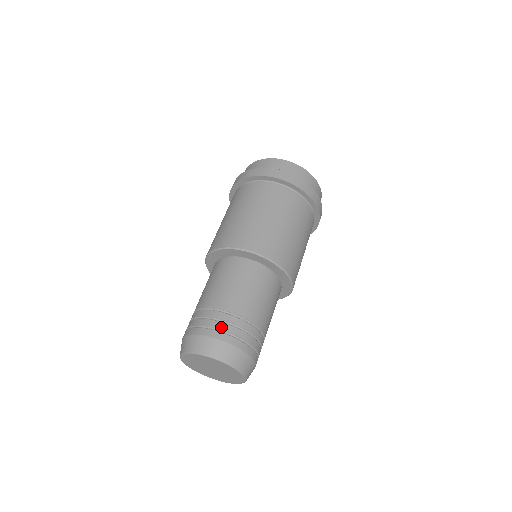
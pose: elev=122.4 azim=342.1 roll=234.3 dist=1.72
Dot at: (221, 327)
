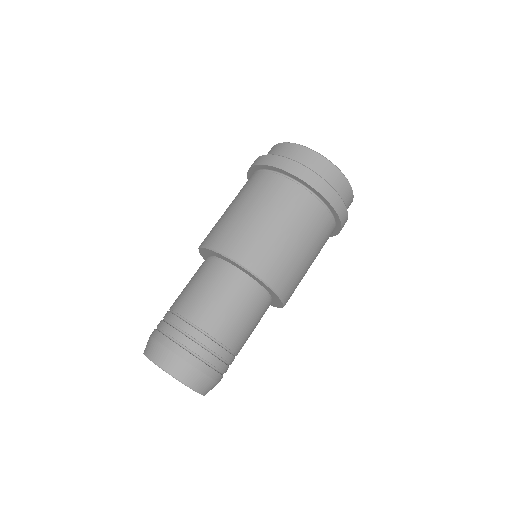
Dot at: (216, 364)
